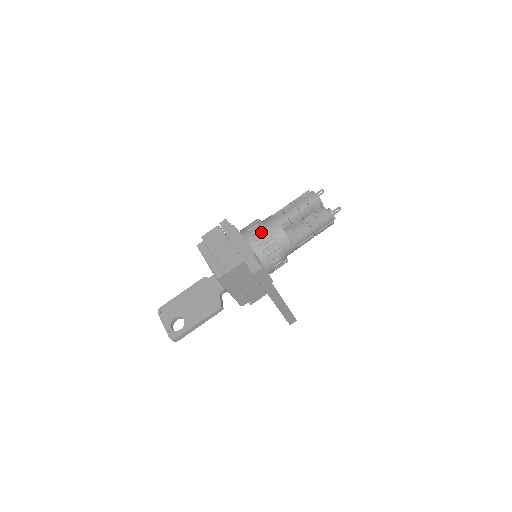
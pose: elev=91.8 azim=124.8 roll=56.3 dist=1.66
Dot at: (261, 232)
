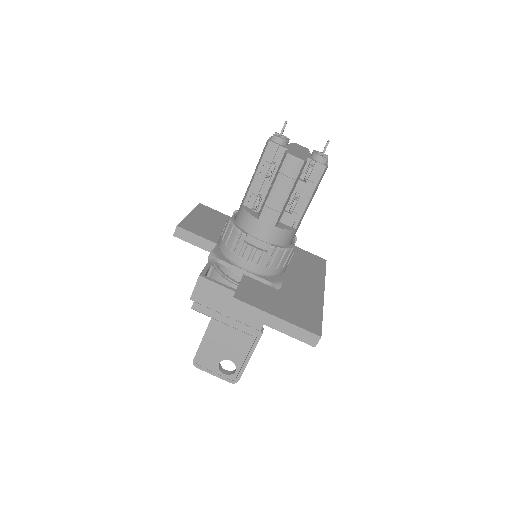
Dot at: (259, 253)
